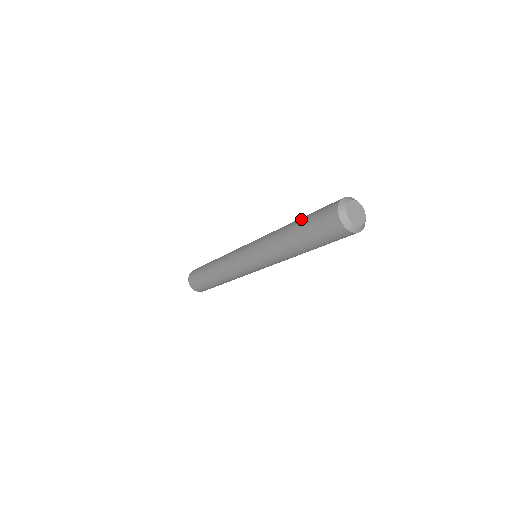
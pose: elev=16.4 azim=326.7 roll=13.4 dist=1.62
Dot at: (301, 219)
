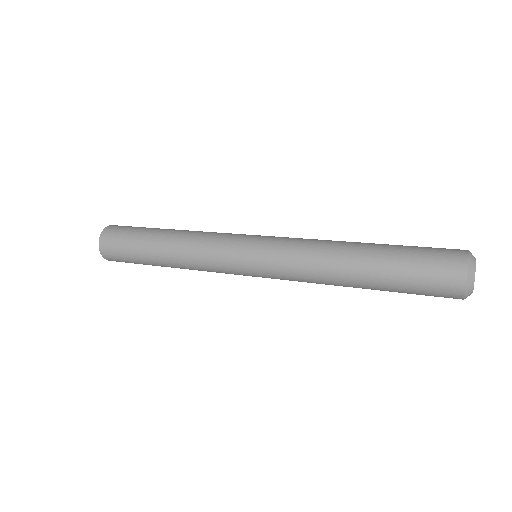
Dot at: (382, 260)
